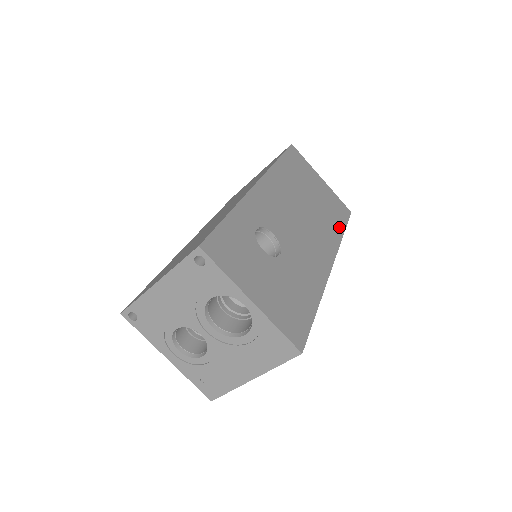
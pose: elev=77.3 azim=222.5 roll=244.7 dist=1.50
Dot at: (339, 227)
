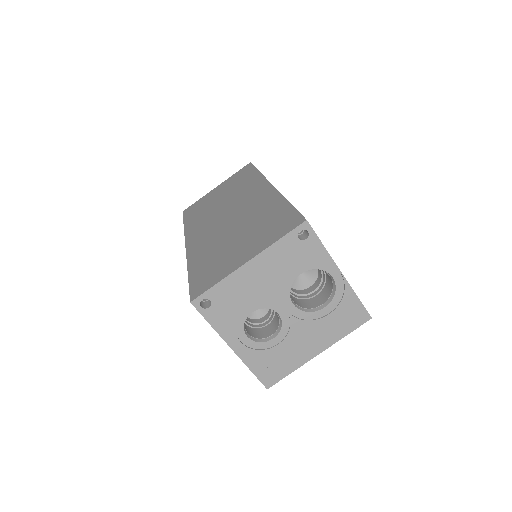
Dot at: occluded
